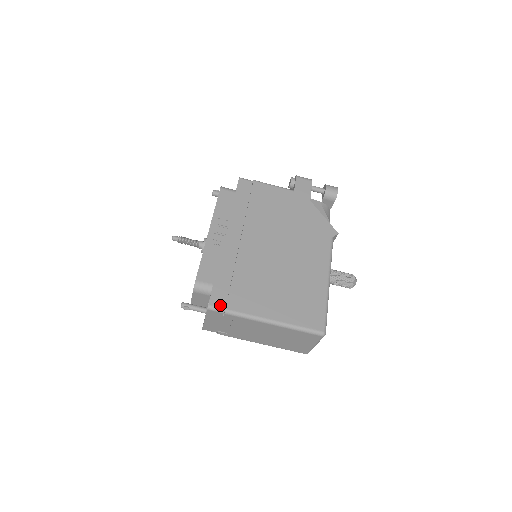
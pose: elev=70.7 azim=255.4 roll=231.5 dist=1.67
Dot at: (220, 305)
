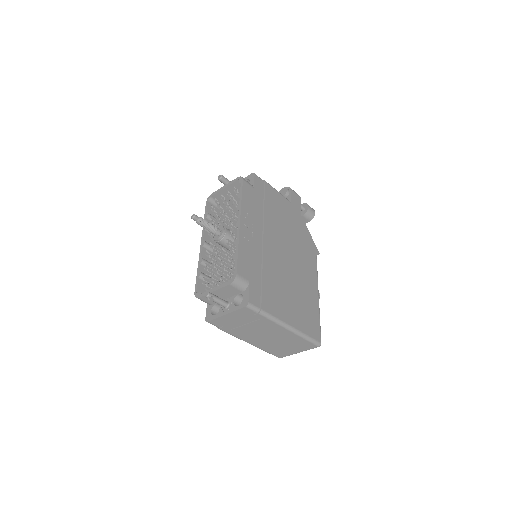
Dot at: (257, 304)
